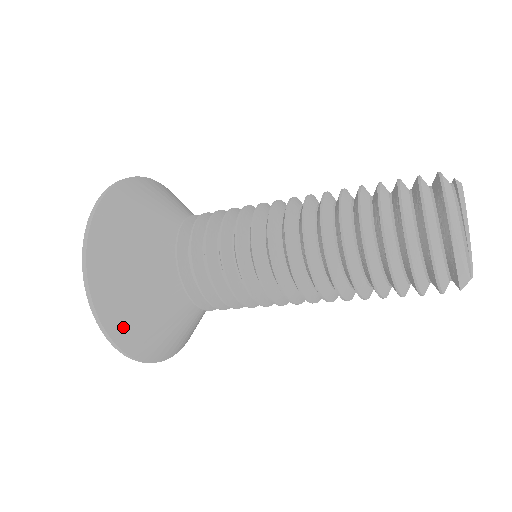
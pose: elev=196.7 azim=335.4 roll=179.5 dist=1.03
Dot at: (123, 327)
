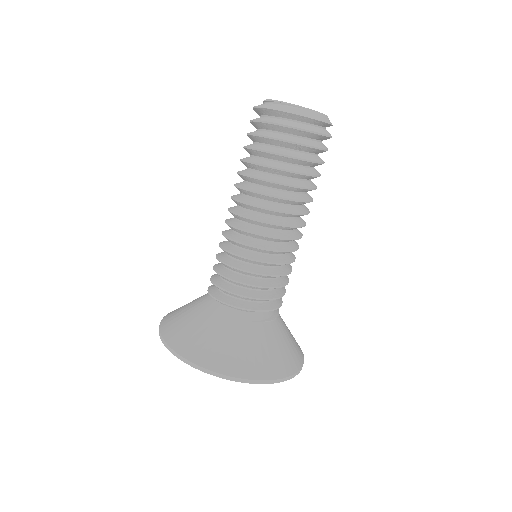
Dot at: (195, 350)
